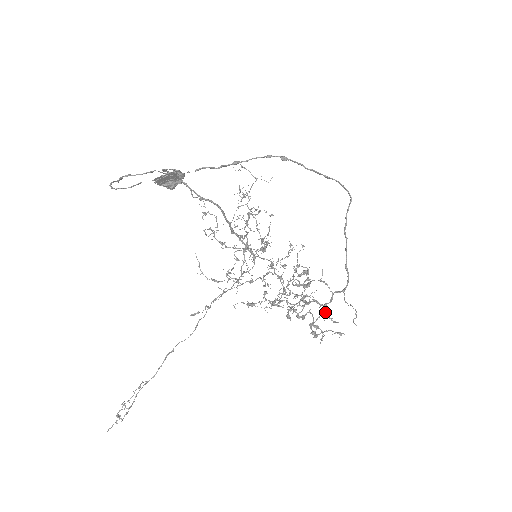
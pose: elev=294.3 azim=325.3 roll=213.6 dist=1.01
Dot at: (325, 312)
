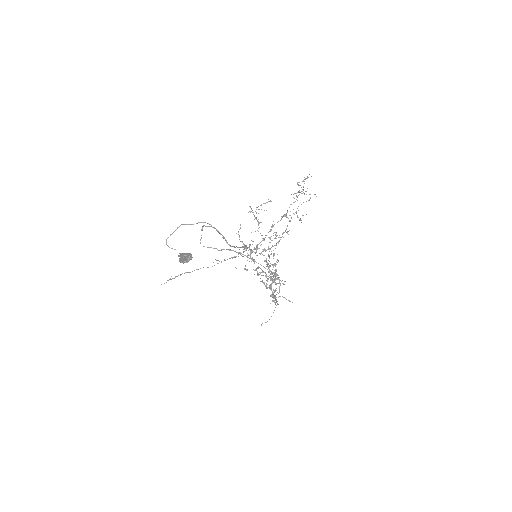
Dot at: occluded
